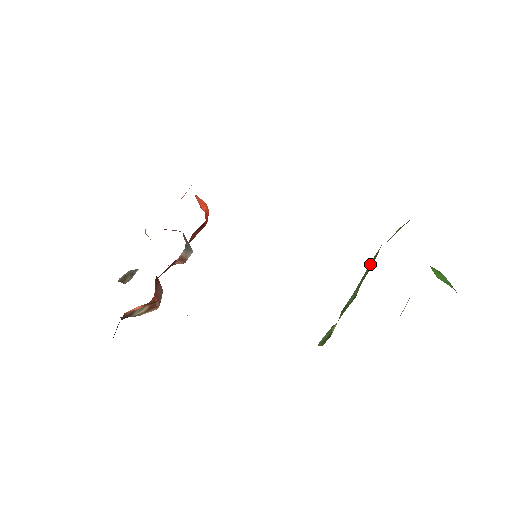
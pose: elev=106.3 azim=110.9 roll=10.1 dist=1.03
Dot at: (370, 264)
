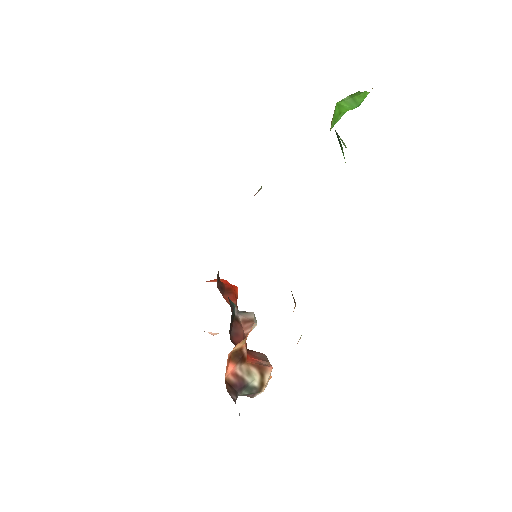
Dot at: occluded
